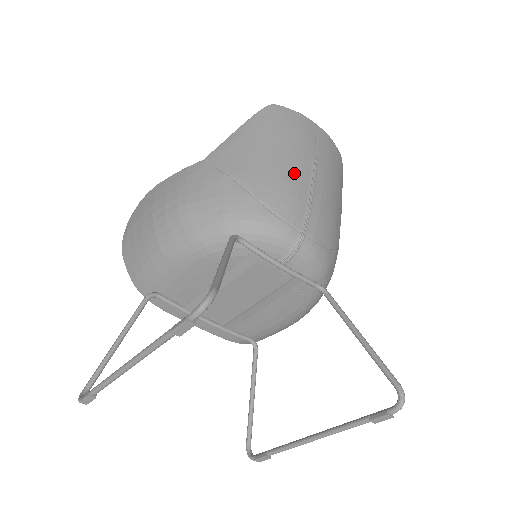
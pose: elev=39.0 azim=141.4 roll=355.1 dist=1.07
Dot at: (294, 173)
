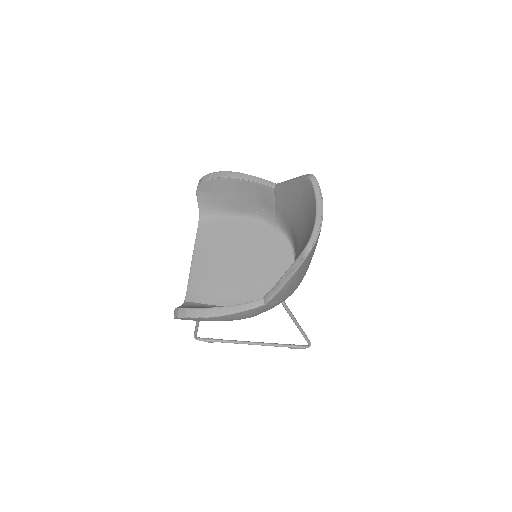
Dot at: occluded
